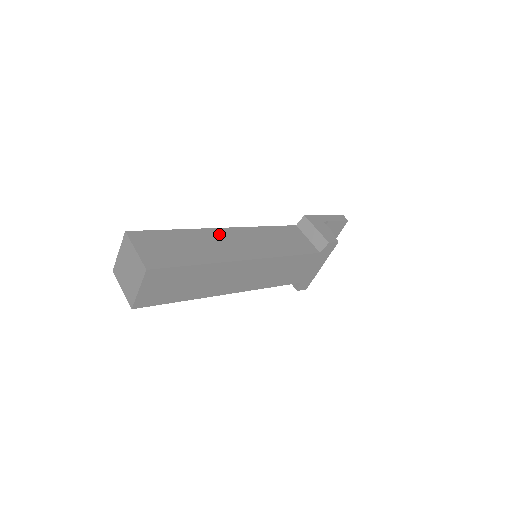
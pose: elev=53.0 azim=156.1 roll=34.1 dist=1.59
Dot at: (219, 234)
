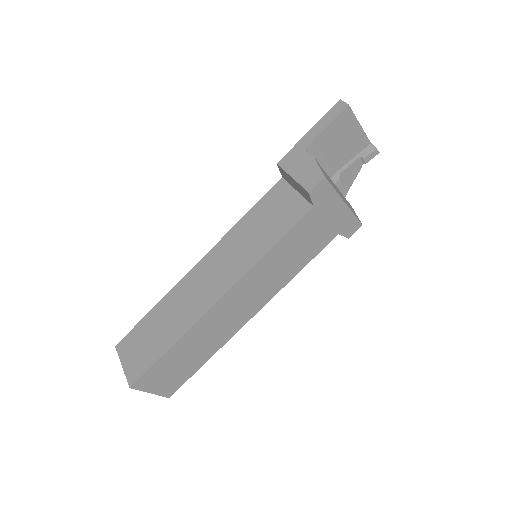
Dot at: (191, 280)
